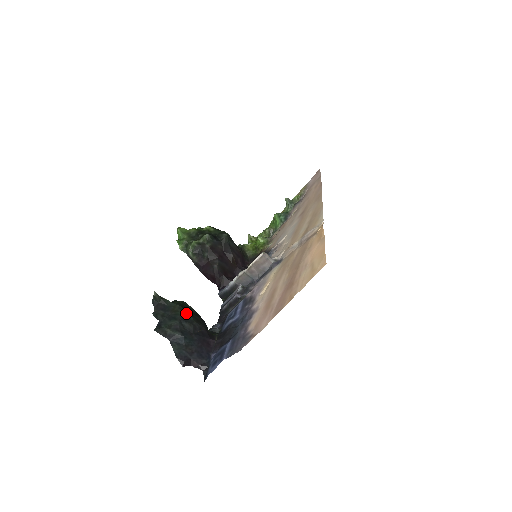
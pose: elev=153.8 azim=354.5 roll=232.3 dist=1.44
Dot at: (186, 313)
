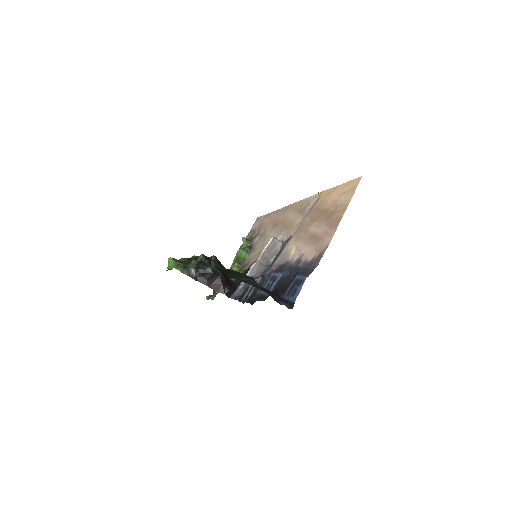
Dot at: occluded
